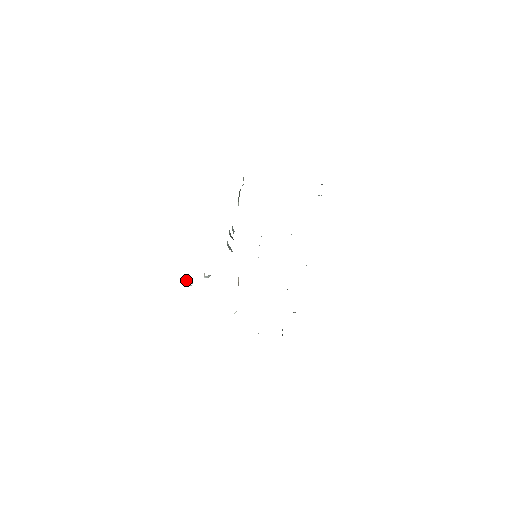
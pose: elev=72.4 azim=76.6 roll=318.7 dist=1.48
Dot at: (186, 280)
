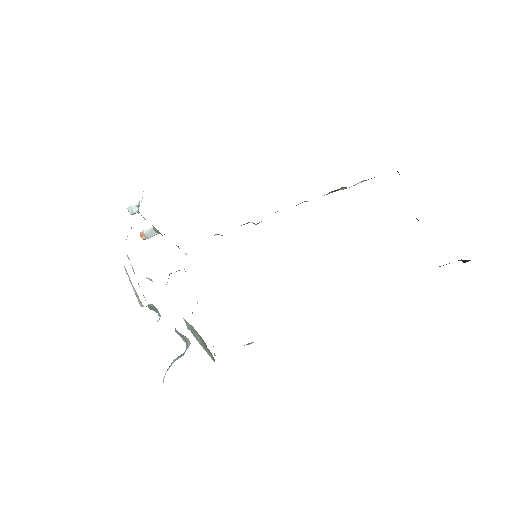
Dot at: (136, 203)
